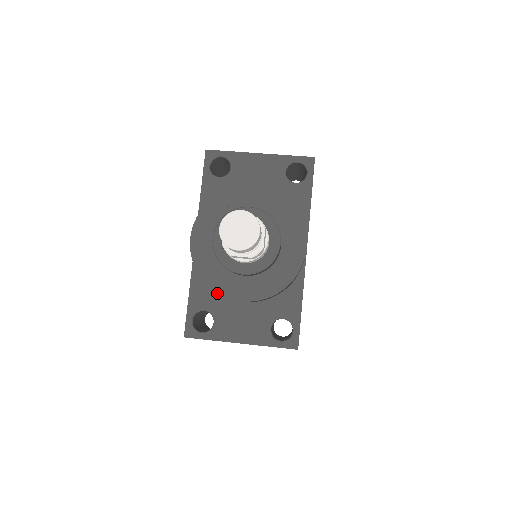
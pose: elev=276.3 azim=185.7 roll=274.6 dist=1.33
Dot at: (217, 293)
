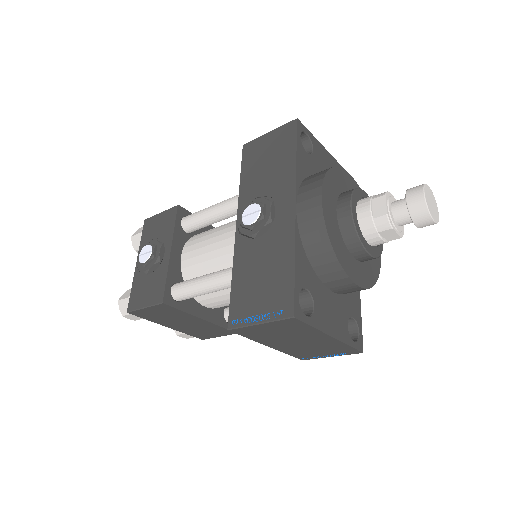
Dot at: (314, 273)
